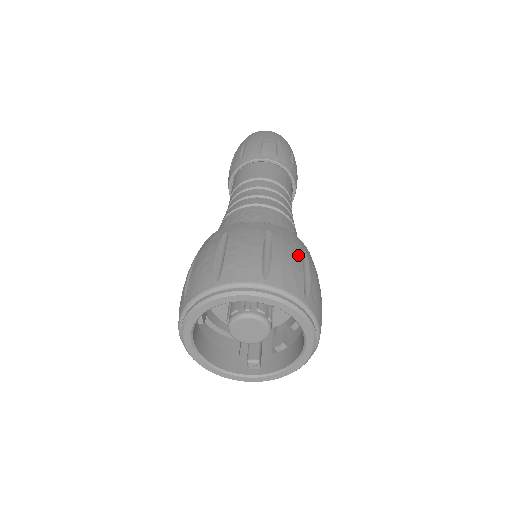
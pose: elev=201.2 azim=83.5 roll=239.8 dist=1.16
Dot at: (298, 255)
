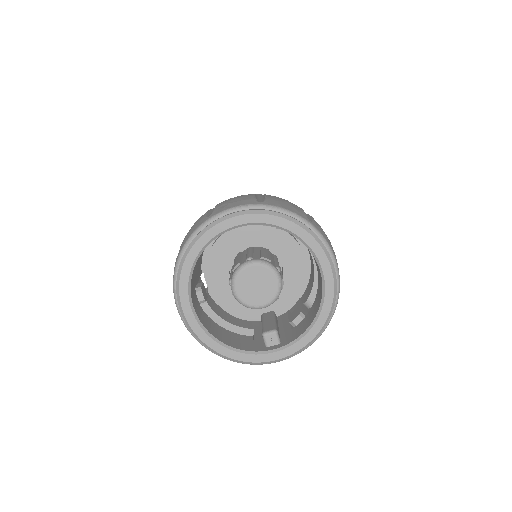
Dot at: occluded
